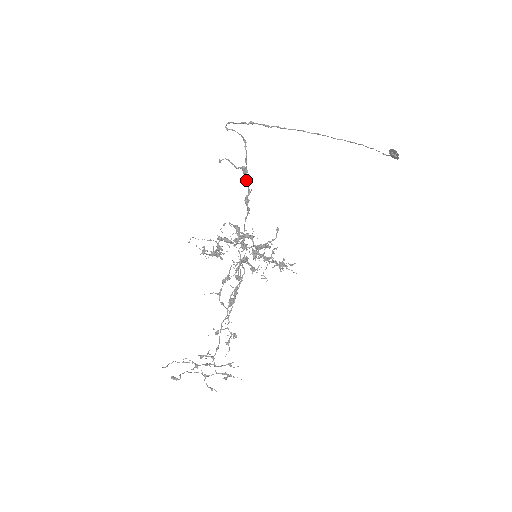
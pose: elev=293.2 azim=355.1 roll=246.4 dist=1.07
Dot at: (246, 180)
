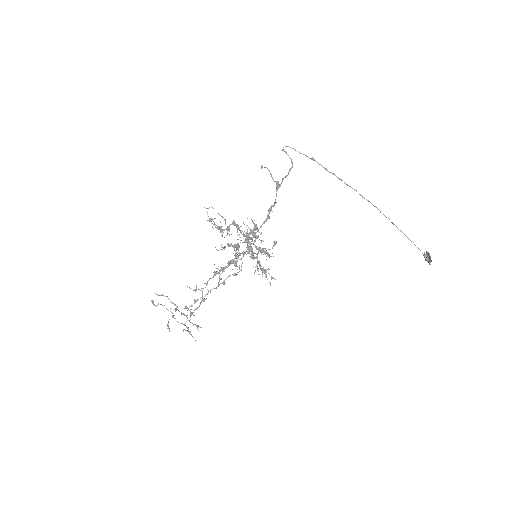
Dot at: (276, 194)
